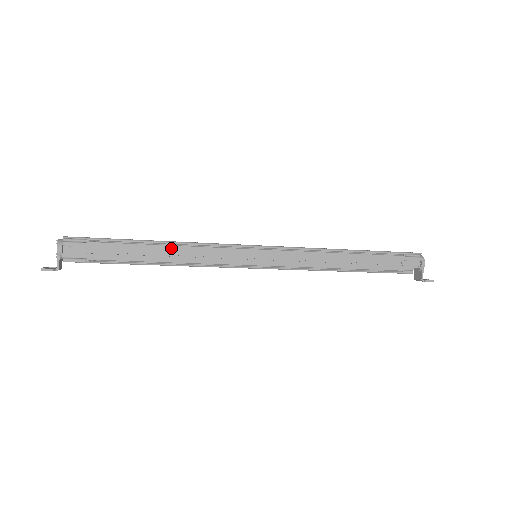
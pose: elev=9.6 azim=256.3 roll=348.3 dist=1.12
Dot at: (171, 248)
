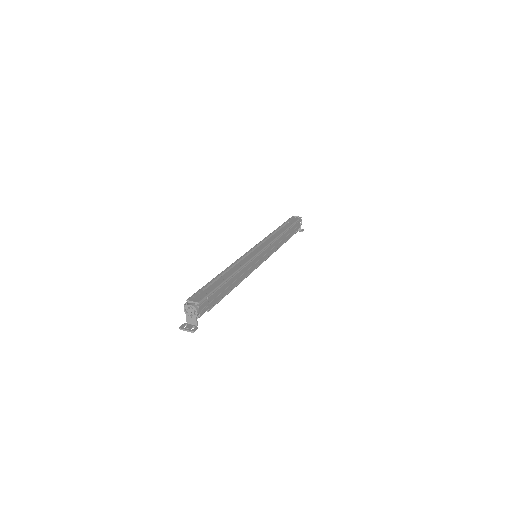
Dot at: (236, 276)
